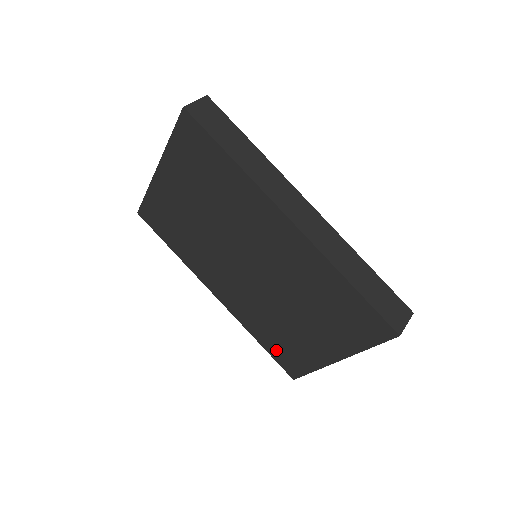
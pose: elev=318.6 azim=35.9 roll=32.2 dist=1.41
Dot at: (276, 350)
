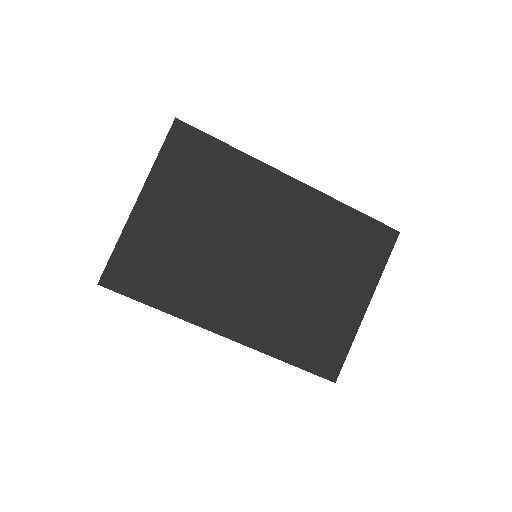
Dot at: (308, 354)
